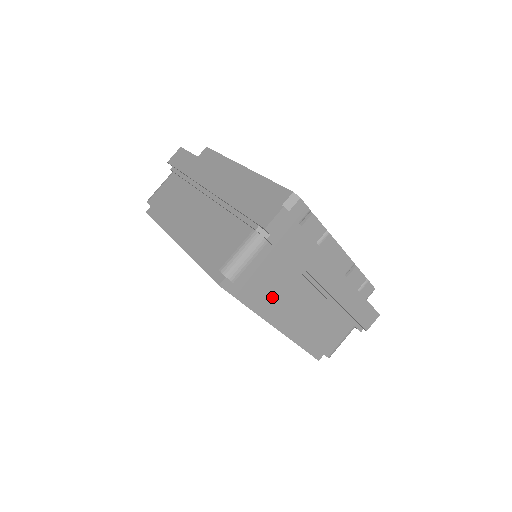
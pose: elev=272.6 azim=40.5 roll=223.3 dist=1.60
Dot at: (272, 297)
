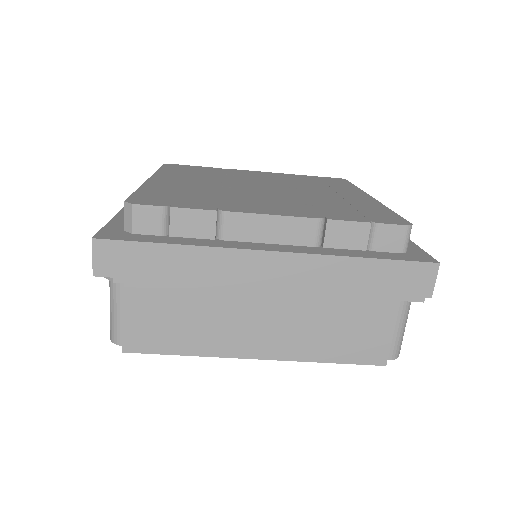
Dot at: (198, 334)
